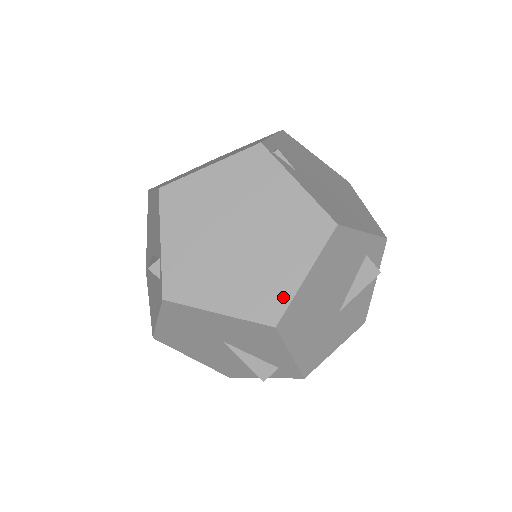
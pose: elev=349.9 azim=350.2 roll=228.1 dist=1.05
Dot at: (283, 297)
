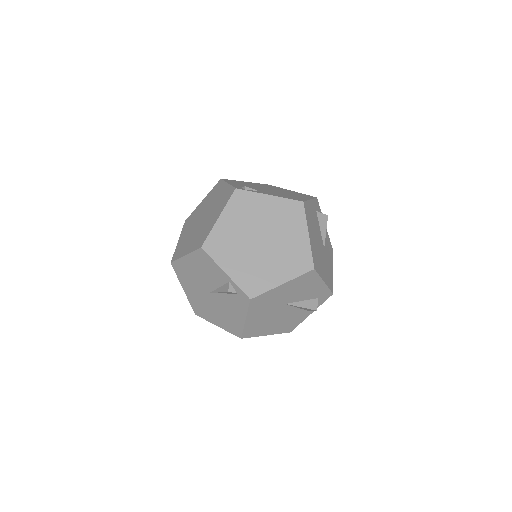
Dot at: (306, 253)
